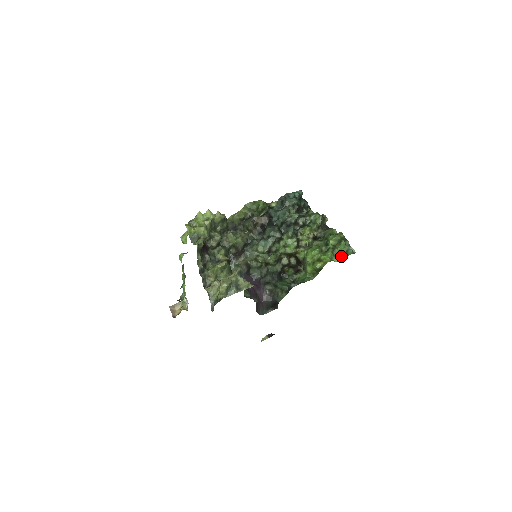
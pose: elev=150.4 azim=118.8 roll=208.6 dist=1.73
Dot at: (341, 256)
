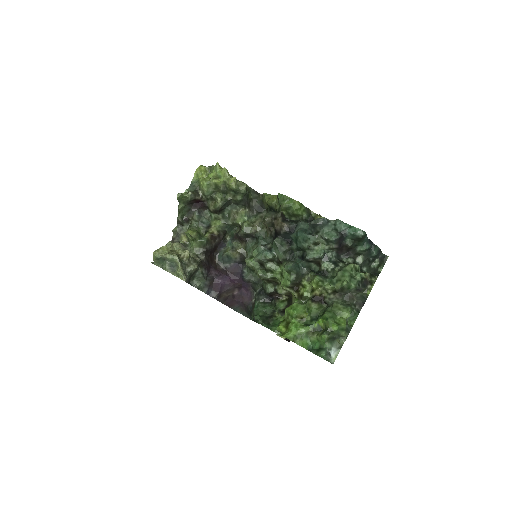
Dot at: (314, 346)
